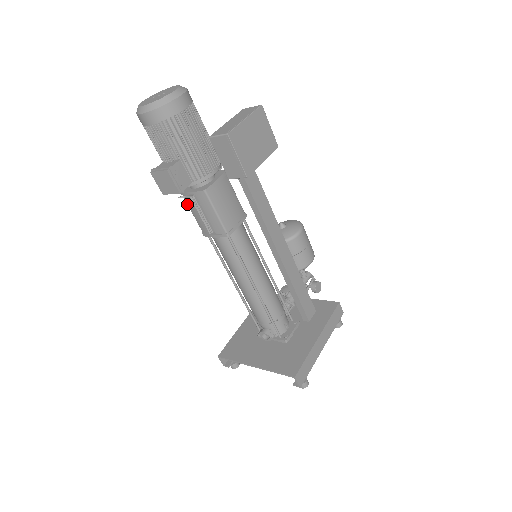
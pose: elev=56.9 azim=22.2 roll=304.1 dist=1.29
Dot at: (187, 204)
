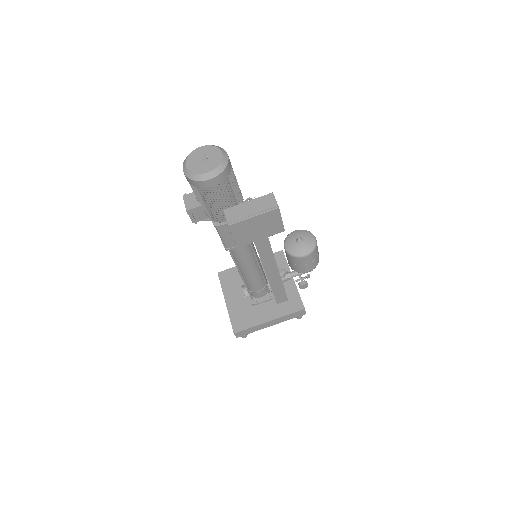
Dot at: occluded
